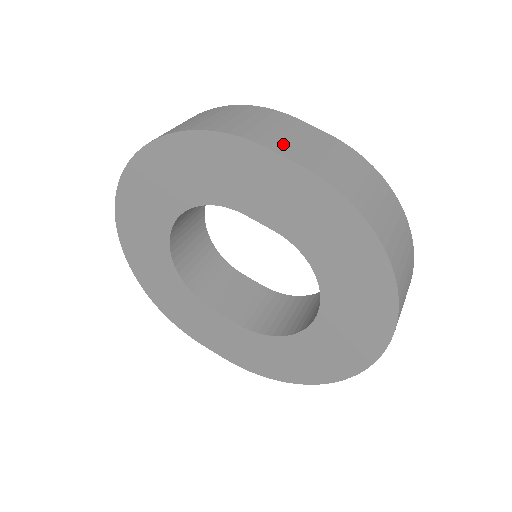
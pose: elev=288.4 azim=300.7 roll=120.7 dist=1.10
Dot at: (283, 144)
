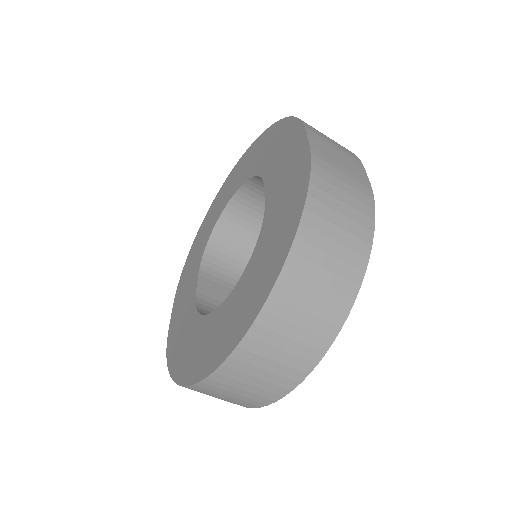
Dot at: (322, 144)
